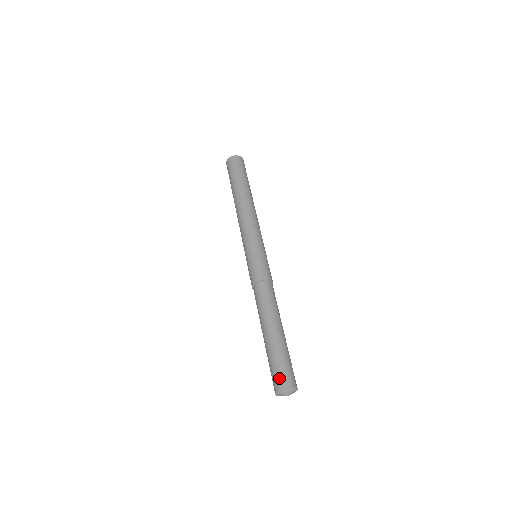
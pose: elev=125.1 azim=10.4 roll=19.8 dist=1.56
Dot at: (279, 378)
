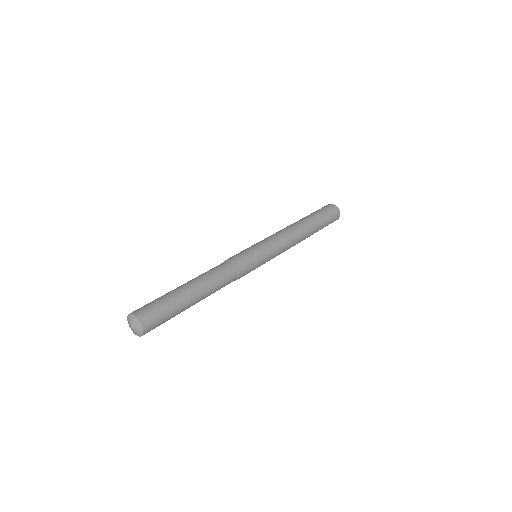
Dot at: occluded
